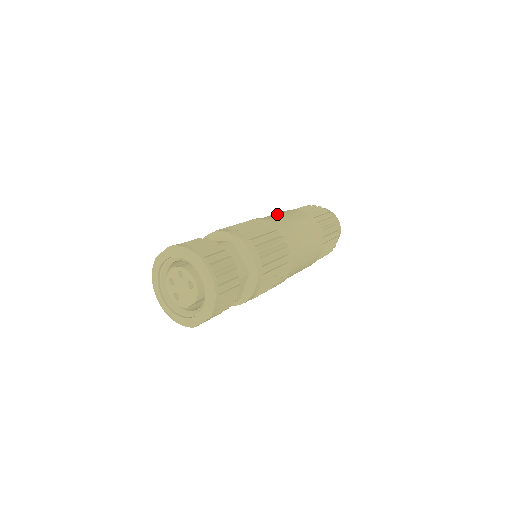
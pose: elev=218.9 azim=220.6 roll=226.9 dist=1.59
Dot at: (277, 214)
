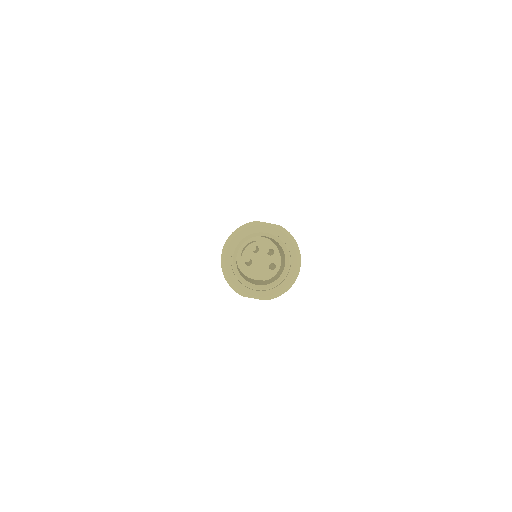
Dot at: occluded
